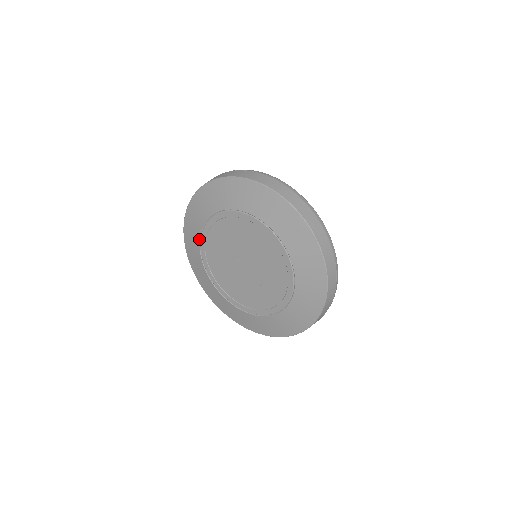
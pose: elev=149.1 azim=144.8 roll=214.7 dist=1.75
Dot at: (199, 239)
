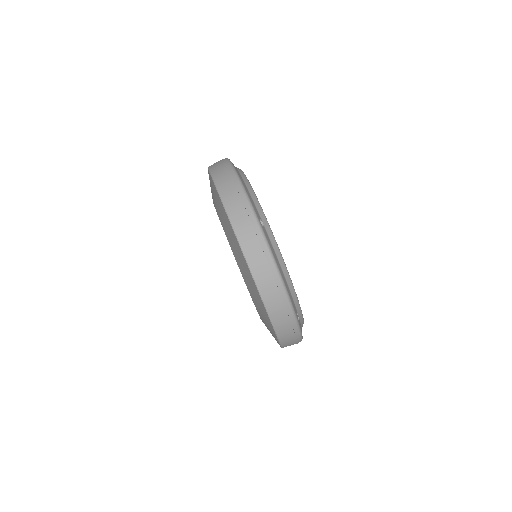
Dot at: (213, 203)
